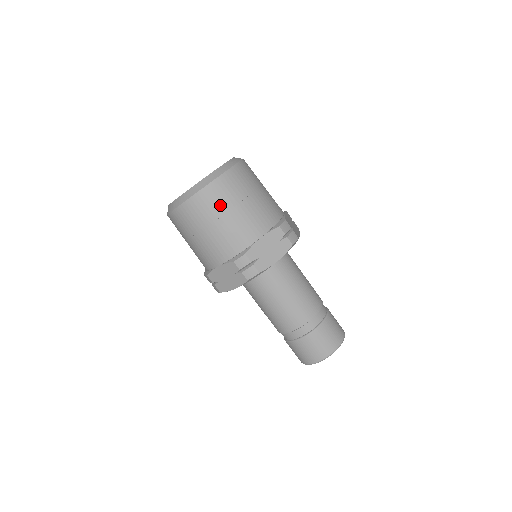
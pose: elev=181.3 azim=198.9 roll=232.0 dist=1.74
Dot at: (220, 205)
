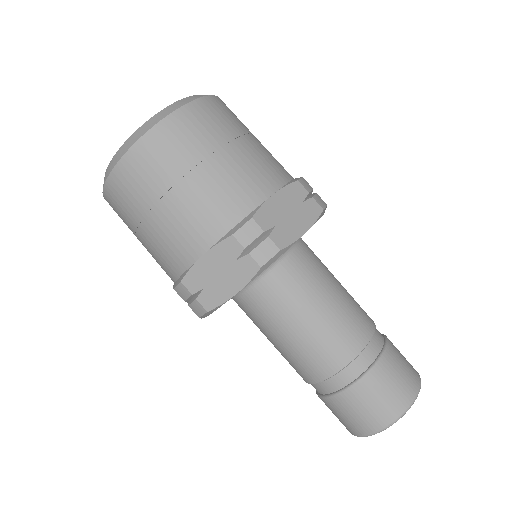
Dot at: (135, 203)
